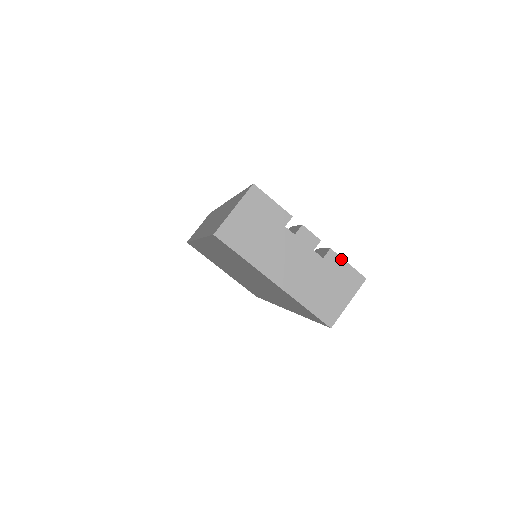
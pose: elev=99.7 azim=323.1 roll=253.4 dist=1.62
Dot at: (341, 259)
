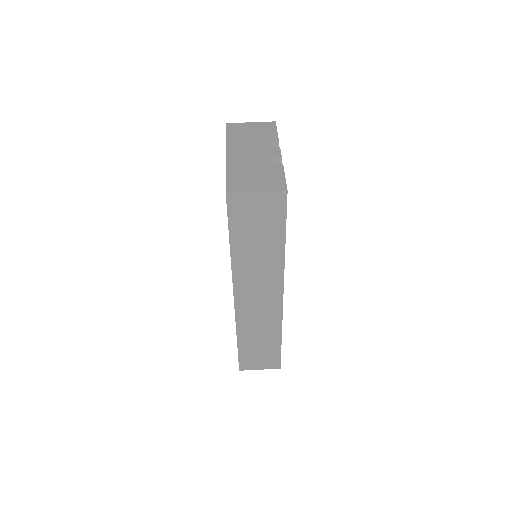
Dot at: (283, 172)
